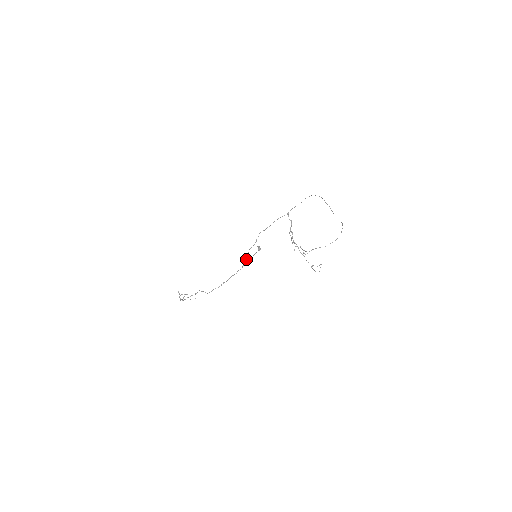
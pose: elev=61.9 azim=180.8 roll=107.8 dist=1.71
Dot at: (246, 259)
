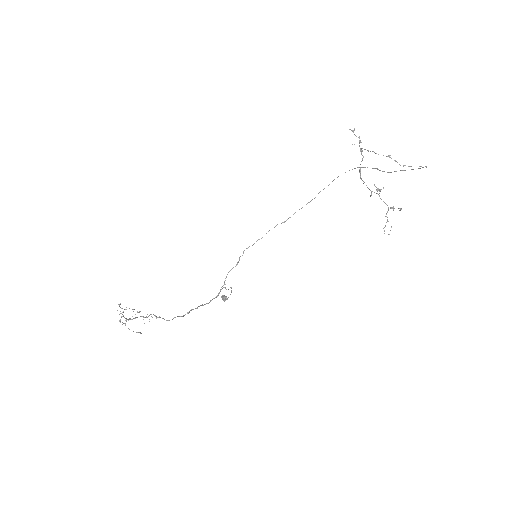
Dot at: (221, 287)
